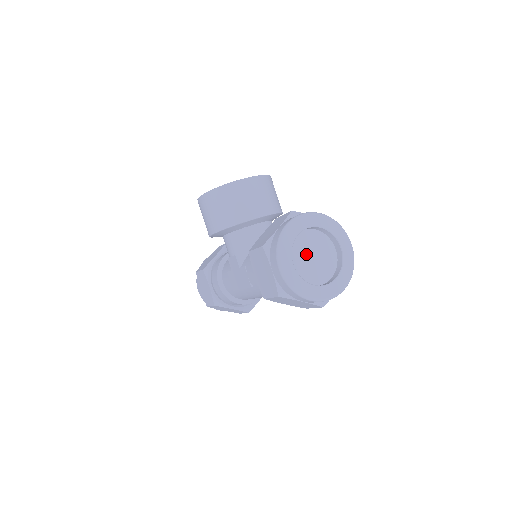
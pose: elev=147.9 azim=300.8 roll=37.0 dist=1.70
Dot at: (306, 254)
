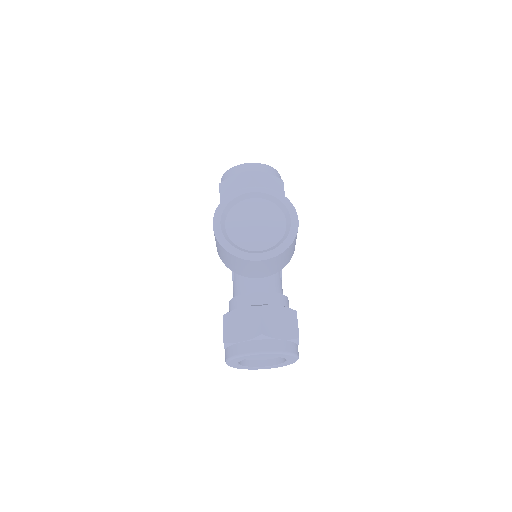
Dot at: occluded
